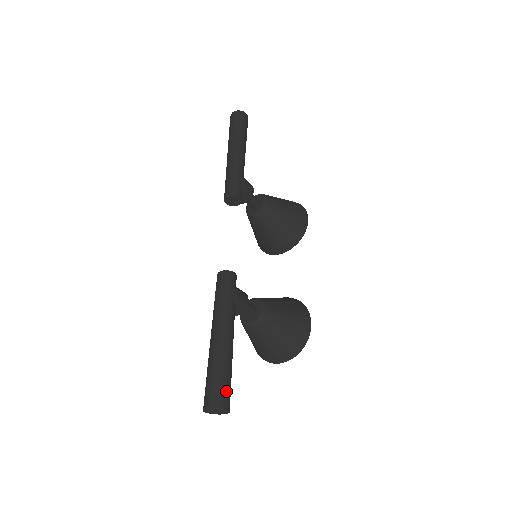
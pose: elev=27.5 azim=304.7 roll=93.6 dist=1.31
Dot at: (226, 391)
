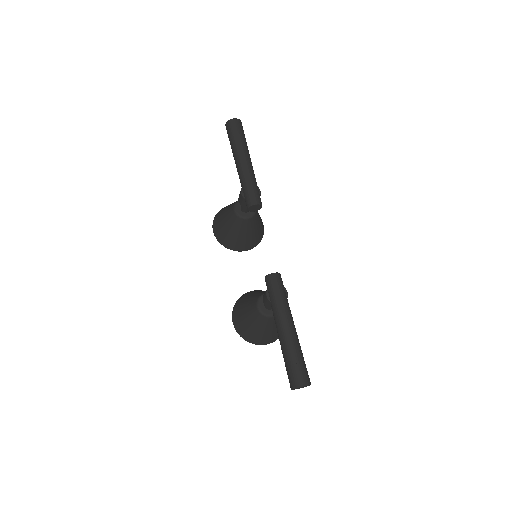
Dot at: (307, 371)
